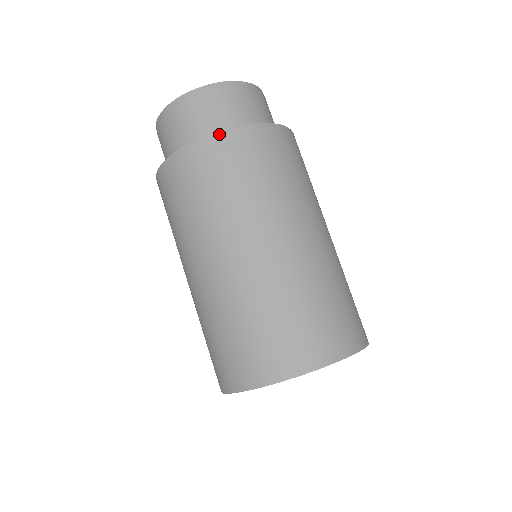
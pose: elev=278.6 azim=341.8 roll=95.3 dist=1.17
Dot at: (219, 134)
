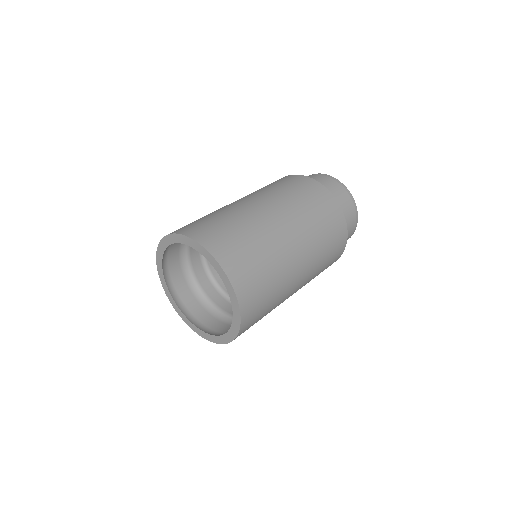
Dot at: (323, 186)
